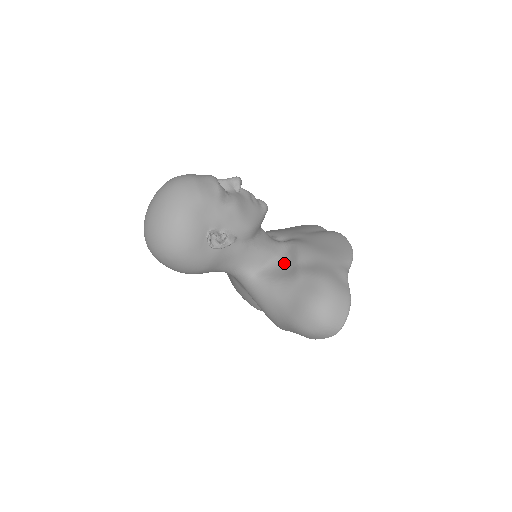
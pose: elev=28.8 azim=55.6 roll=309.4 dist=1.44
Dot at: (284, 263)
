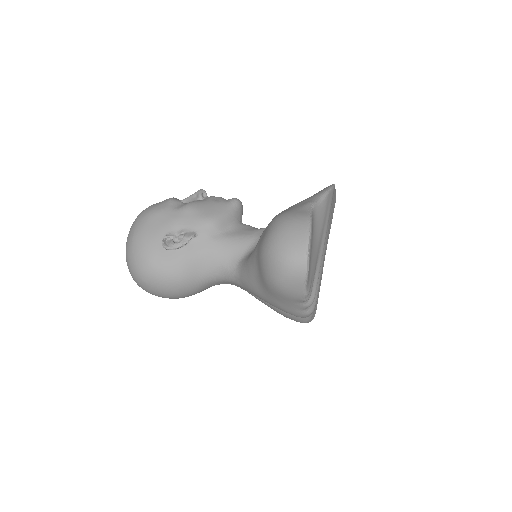
Dot at: occluded
